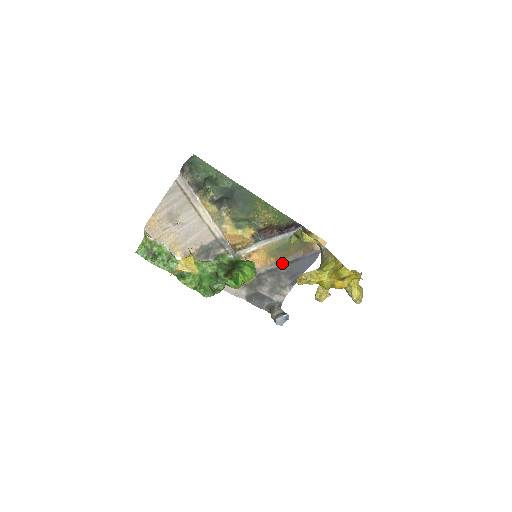
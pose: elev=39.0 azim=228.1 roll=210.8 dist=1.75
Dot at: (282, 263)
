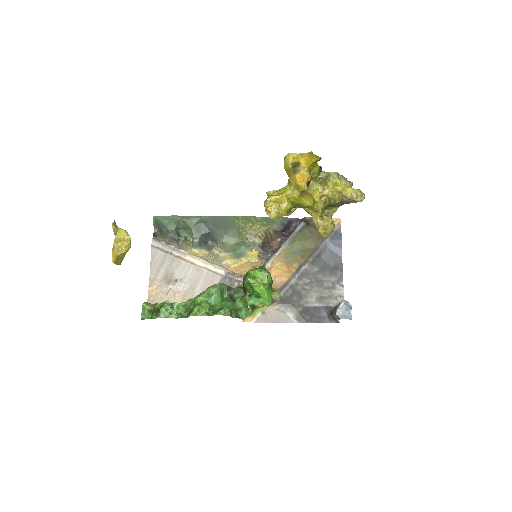
Dot at: (307, 262)
